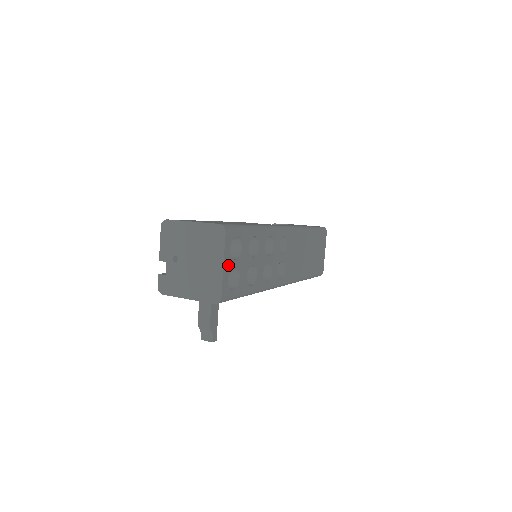
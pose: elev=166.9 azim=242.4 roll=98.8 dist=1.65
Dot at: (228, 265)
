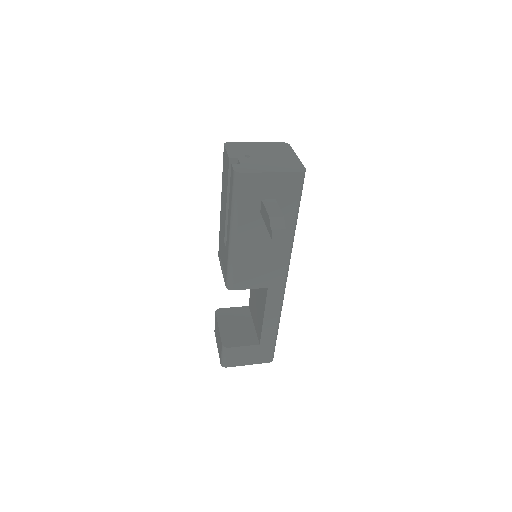
Dot at: occluded
